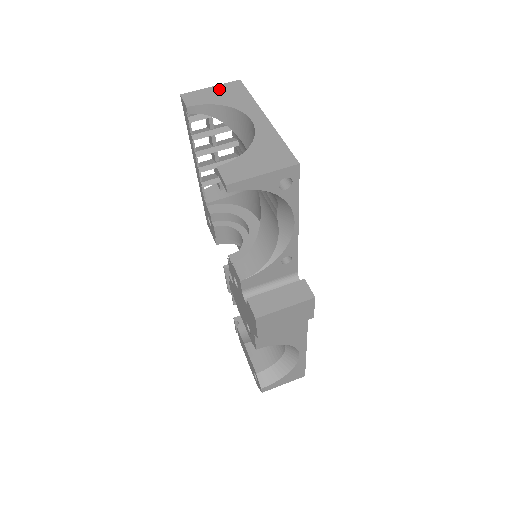
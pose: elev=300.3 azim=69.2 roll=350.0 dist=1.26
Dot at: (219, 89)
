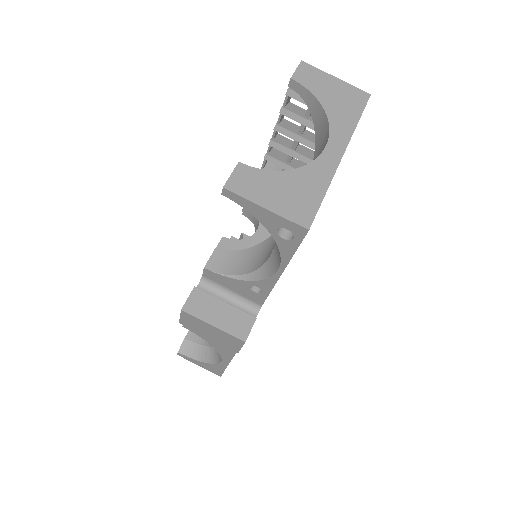
Dot at: (340, 87)
